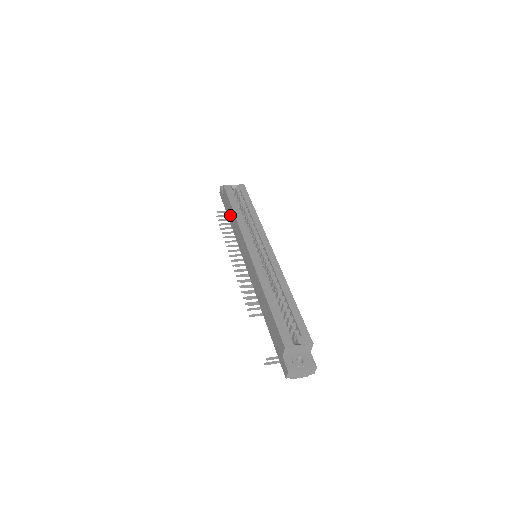
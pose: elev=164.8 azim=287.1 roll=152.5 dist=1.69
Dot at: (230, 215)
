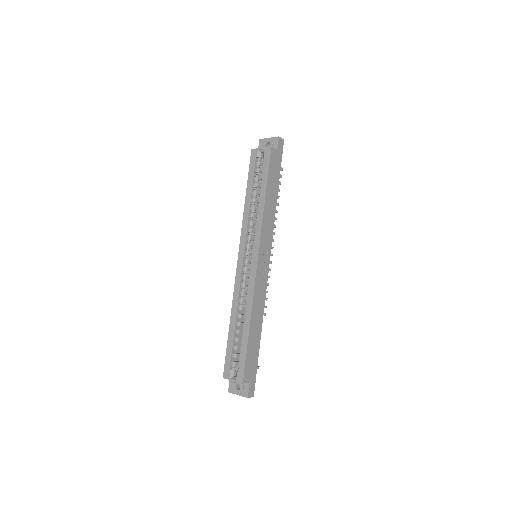
Dot at: occluded
